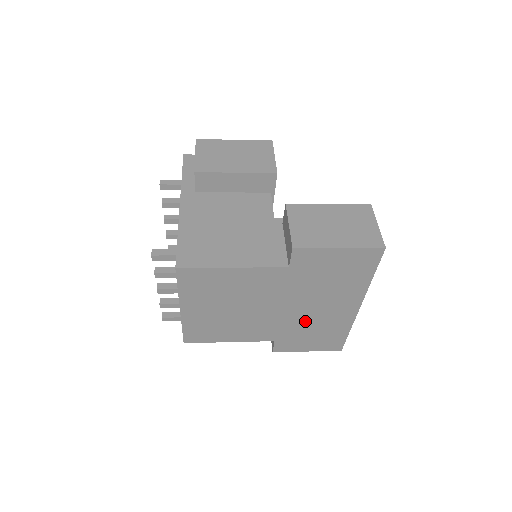
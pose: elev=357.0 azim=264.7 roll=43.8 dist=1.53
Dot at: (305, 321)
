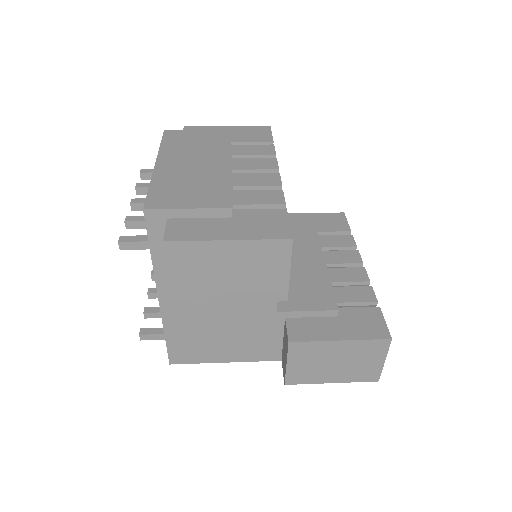
Dot at: occluded
